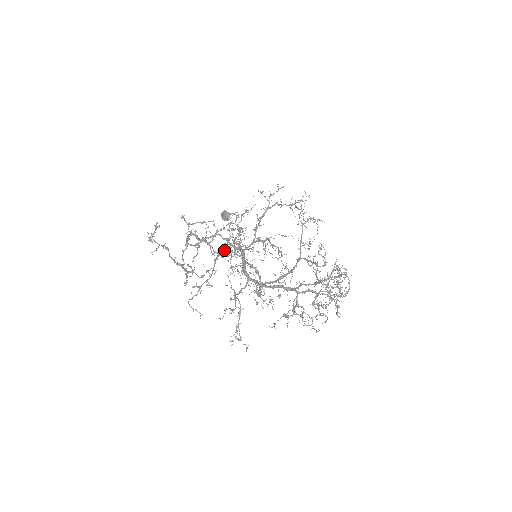
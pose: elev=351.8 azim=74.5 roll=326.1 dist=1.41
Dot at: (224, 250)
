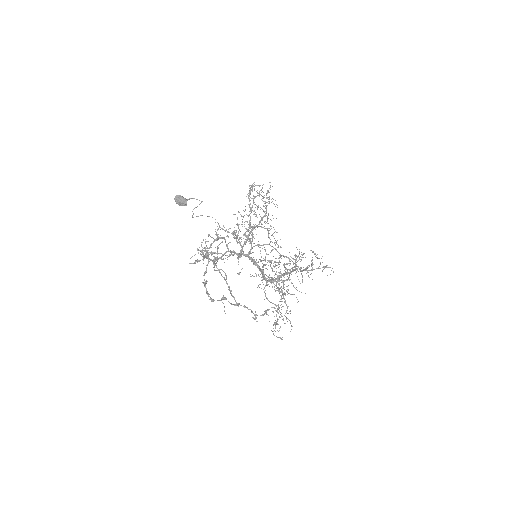
Dot at: (281, 289)
